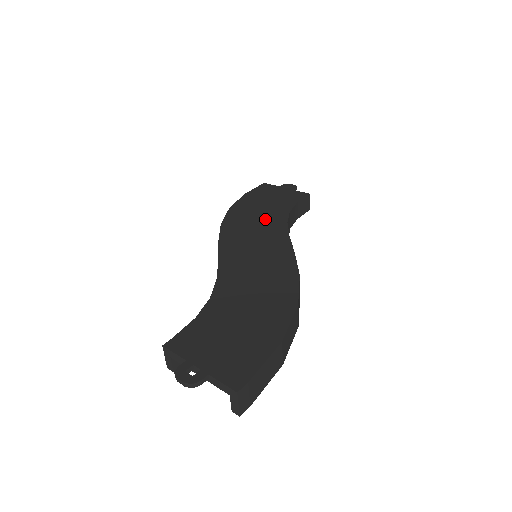
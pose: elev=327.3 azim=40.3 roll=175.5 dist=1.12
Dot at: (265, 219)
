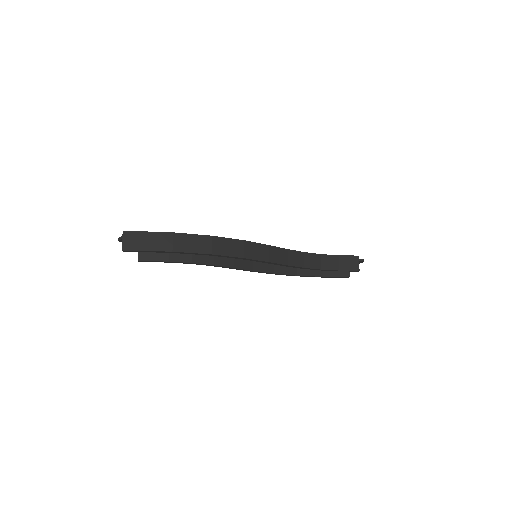
Dot at: occluded
